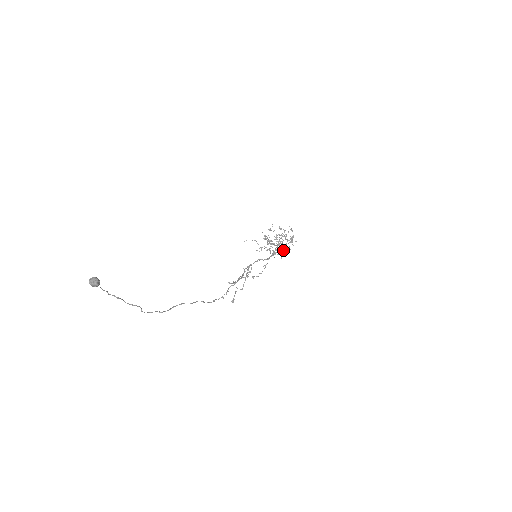
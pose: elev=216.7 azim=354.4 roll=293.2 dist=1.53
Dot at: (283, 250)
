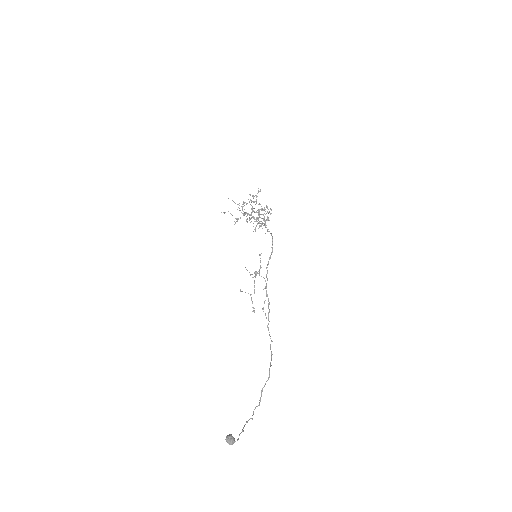
Dot at: (266, 227)
